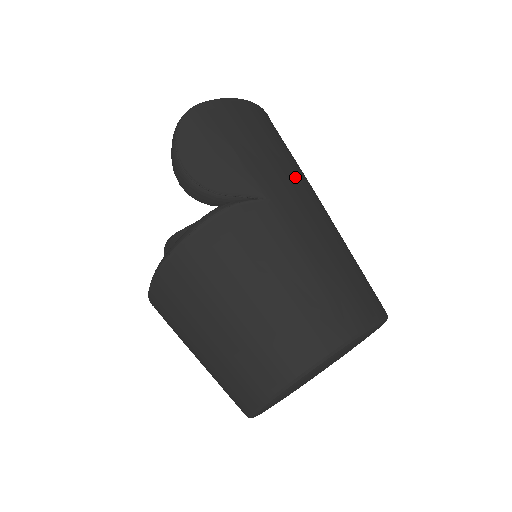
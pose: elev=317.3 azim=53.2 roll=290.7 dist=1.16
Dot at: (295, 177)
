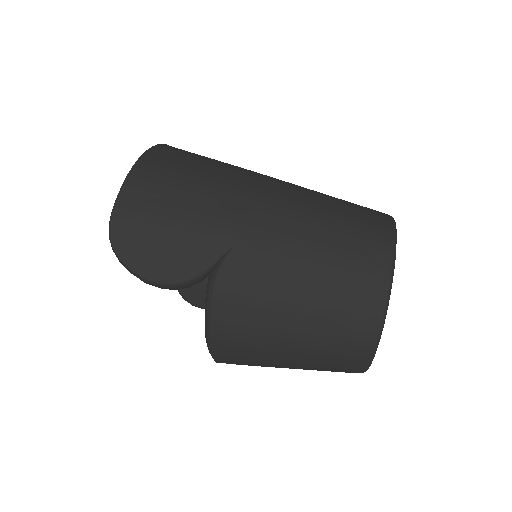
Dot at: (233, 192)
